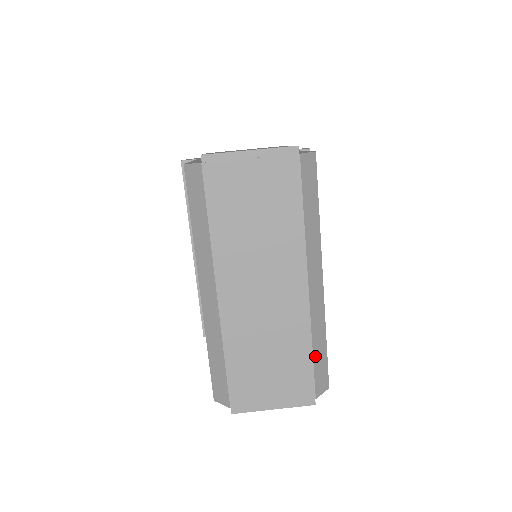
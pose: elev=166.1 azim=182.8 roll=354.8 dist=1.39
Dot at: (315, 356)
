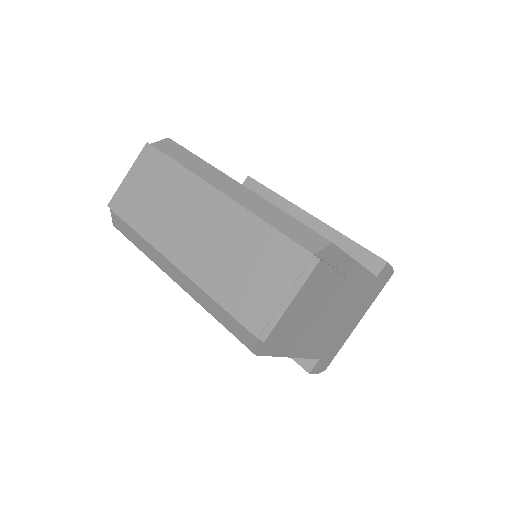
Dot at: (278, 227)
